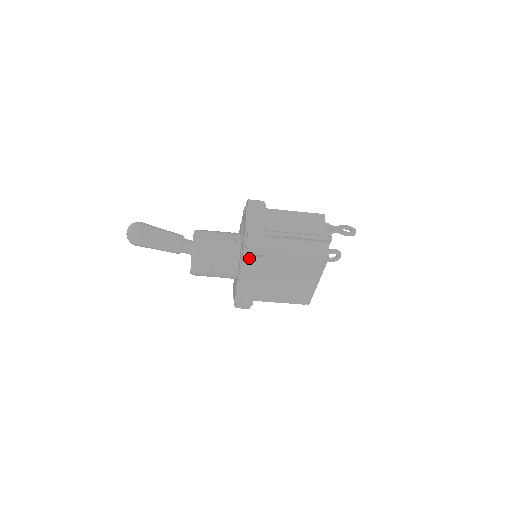
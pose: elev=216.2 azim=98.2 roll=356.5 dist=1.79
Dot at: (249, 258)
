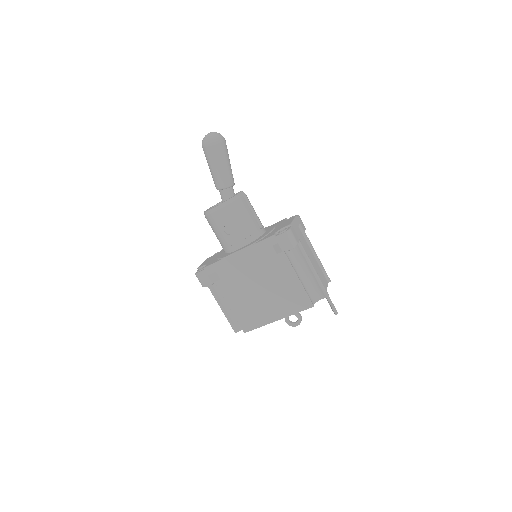
Dot at: (271, 243)
